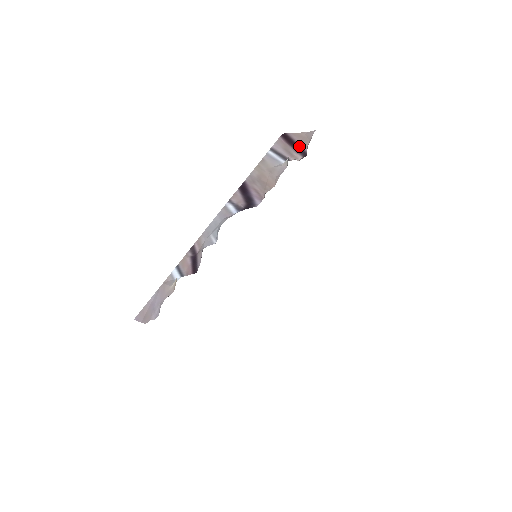
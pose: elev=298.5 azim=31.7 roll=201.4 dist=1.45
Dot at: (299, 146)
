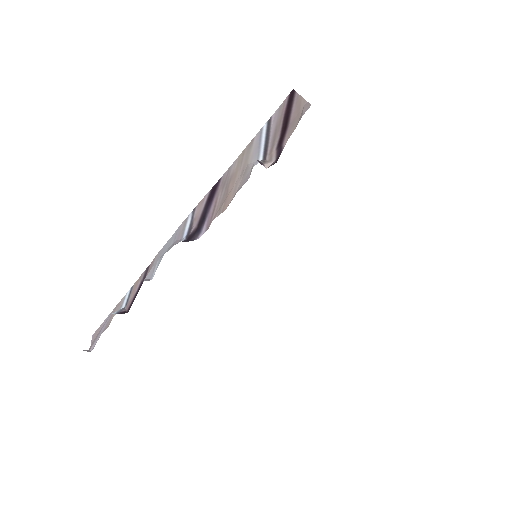
Dot at: (285, 133)
